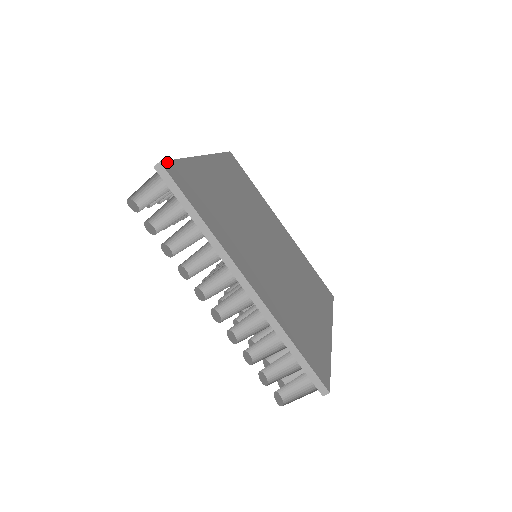
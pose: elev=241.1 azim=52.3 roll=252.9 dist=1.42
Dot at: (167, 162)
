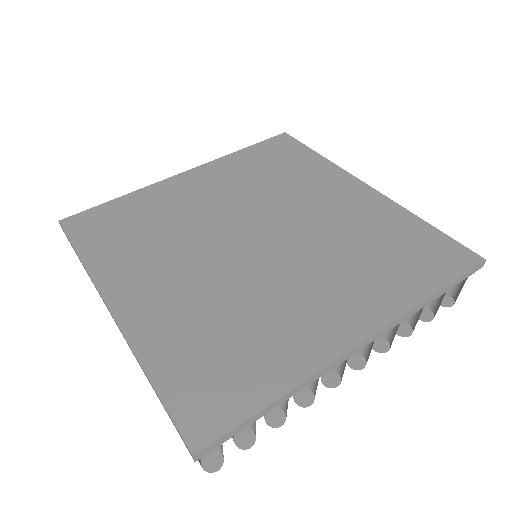
Dot at: (74, 216)
